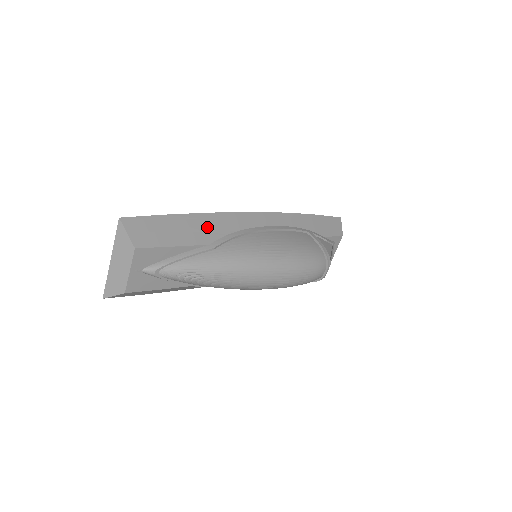
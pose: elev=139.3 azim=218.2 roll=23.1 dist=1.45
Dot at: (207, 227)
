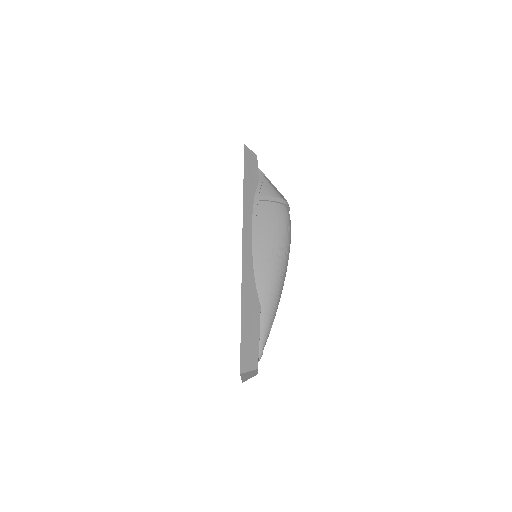
Dot at: (250, 301)
